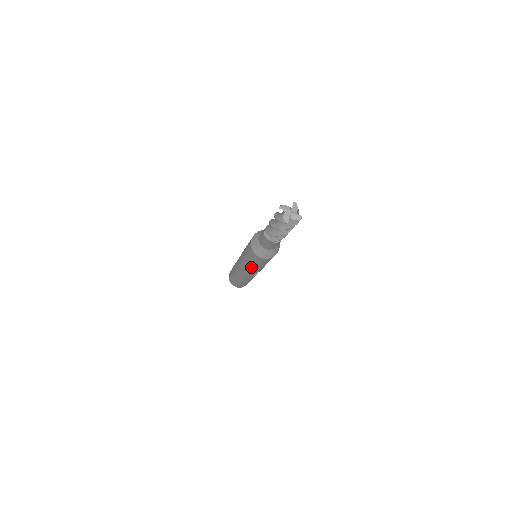
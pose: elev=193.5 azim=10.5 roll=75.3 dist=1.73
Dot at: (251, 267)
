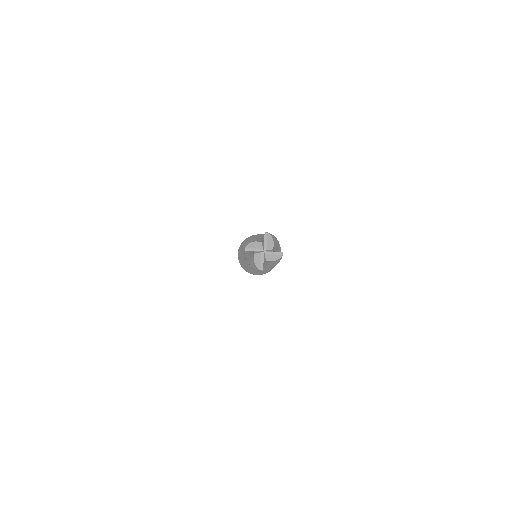
Dot at: occluded
